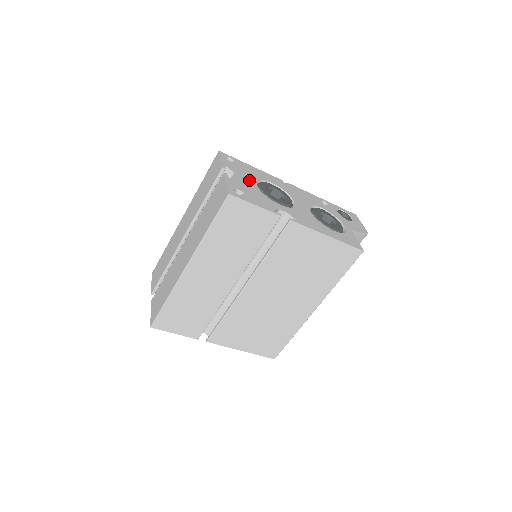
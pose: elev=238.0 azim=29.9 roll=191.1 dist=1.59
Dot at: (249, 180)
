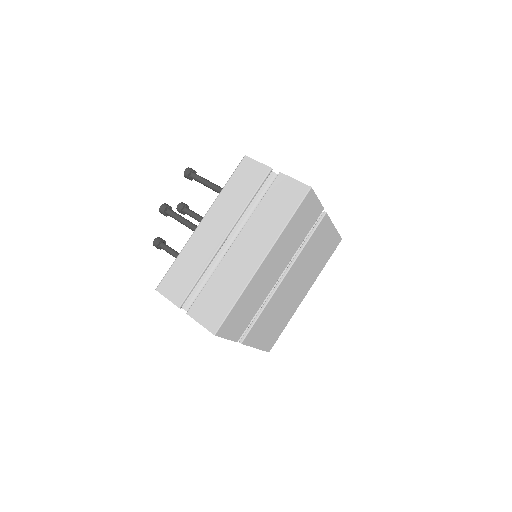
Dot at: occluded
